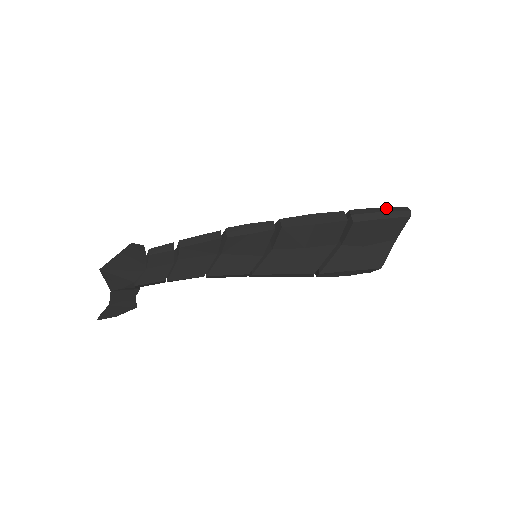
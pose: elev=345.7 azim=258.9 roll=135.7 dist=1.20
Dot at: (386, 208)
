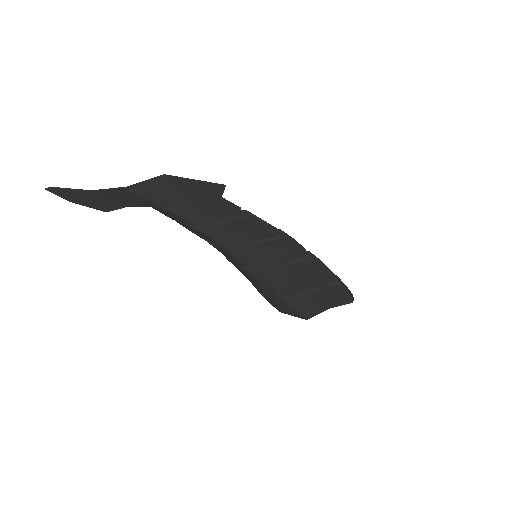
Dot at: occluded
